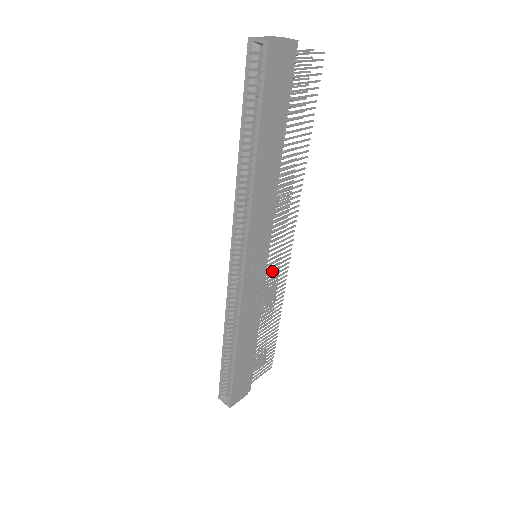
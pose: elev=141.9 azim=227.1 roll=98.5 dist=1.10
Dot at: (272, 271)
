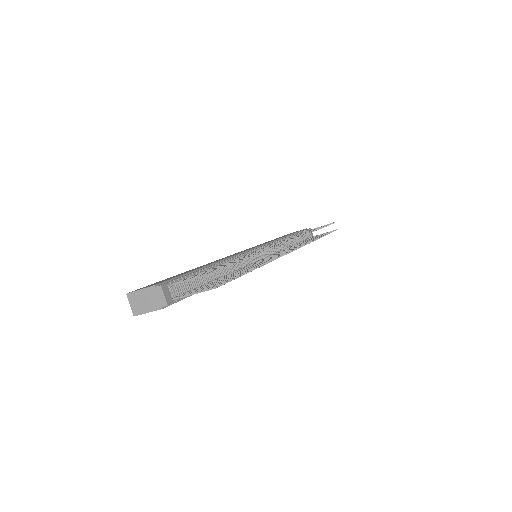
Dot at: occluded
